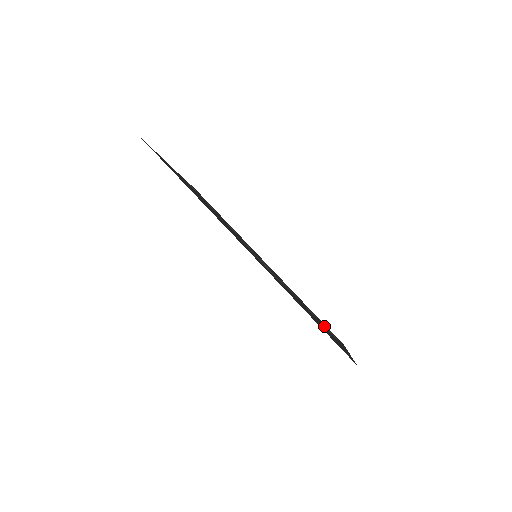
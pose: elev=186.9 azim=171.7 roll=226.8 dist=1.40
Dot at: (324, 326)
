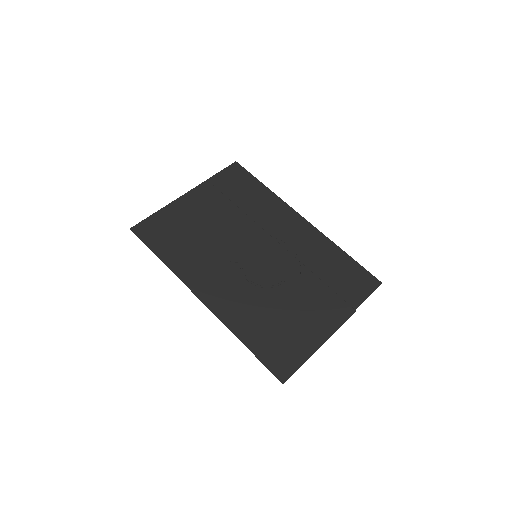
Dot at: (331, 294)
